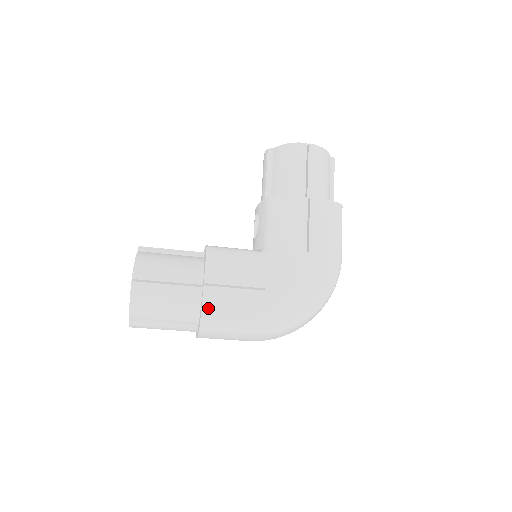
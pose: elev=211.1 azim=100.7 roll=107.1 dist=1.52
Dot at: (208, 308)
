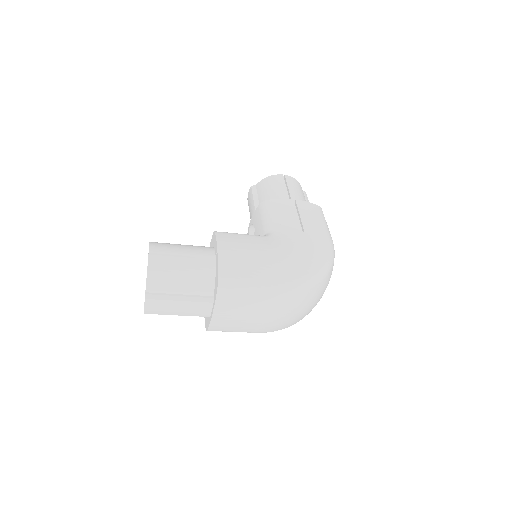
Dot at: (224, 268)
